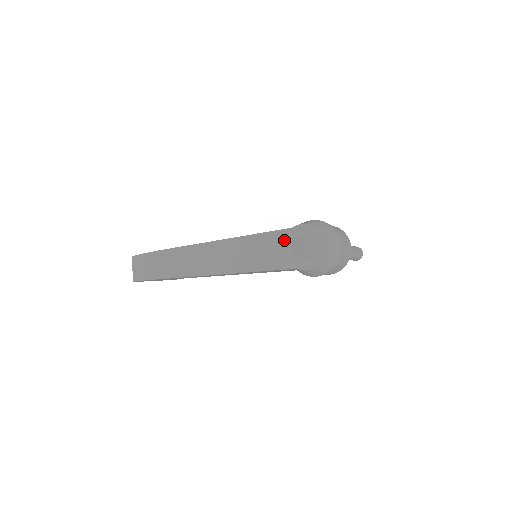
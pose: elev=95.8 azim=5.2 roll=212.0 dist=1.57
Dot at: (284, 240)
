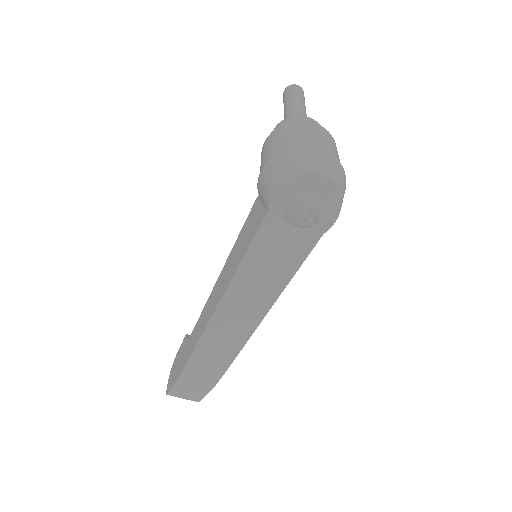
Dot at: (277, 229)
